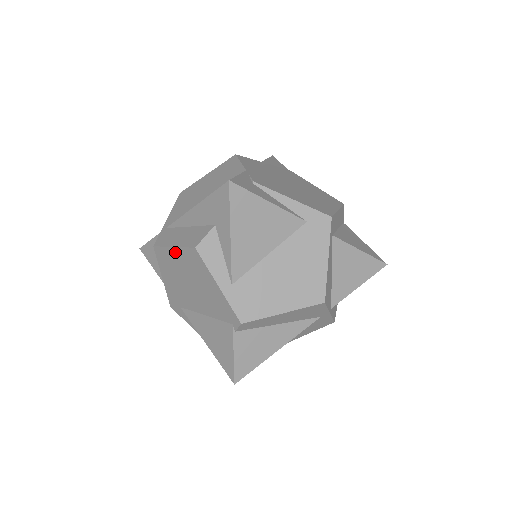
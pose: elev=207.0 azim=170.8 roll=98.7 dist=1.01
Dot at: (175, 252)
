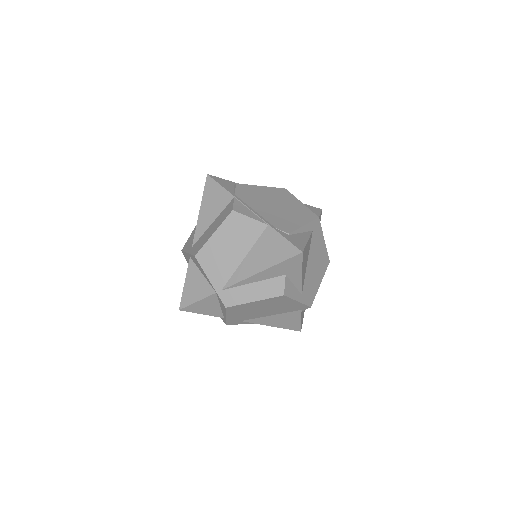
Dot at: (256, 303)
